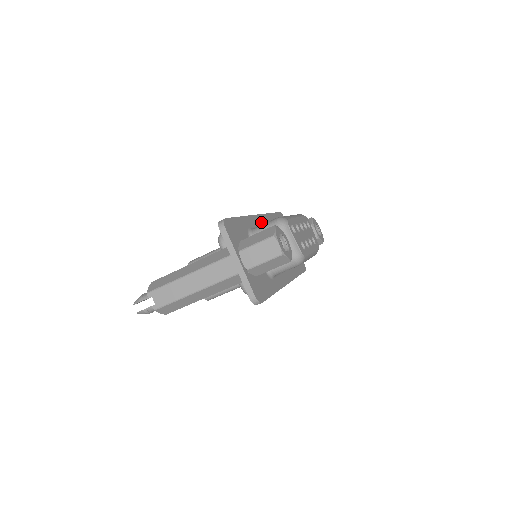
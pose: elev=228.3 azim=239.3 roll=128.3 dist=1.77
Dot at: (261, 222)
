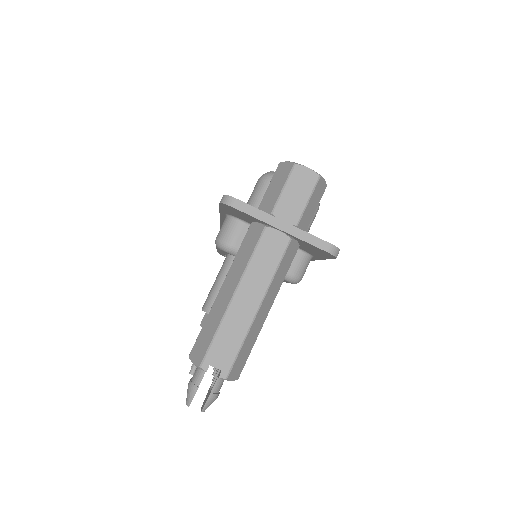
Dot at: occluded
